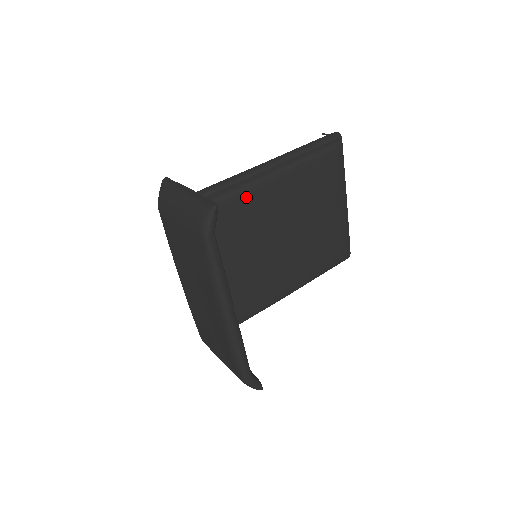
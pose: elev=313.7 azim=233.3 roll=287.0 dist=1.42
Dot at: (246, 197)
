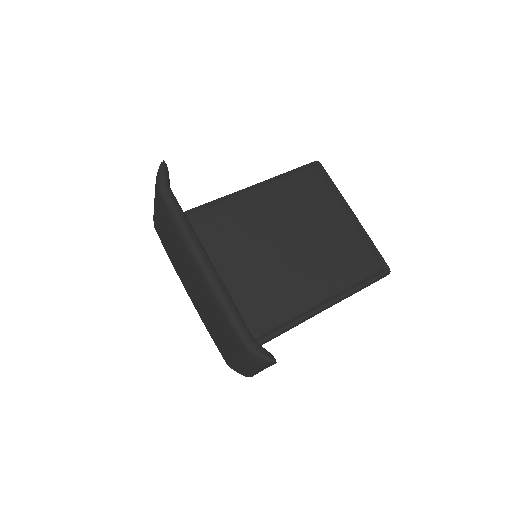
Dot at: (230, 205)
